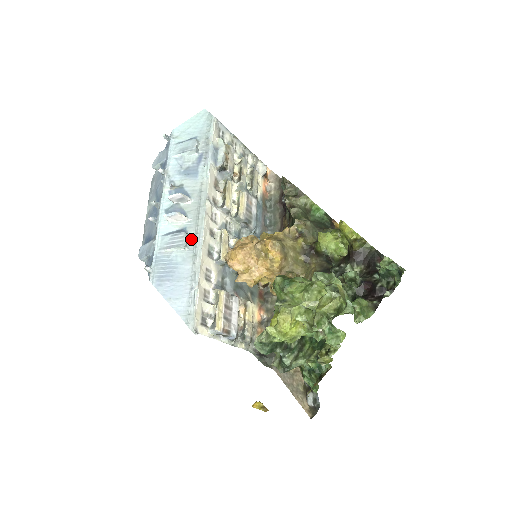
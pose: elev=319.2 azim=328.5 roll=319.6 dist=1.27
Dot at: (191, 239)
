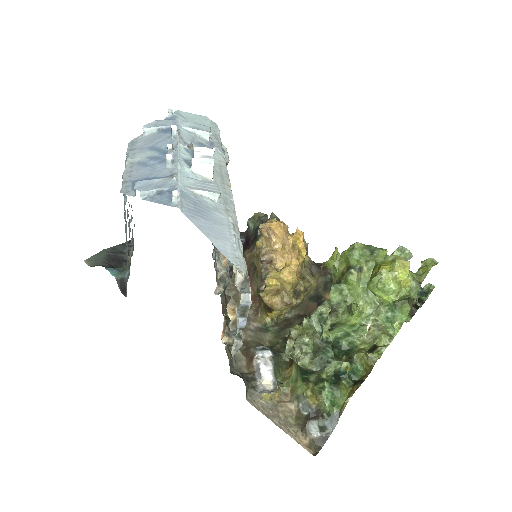
Dot at: occluded
